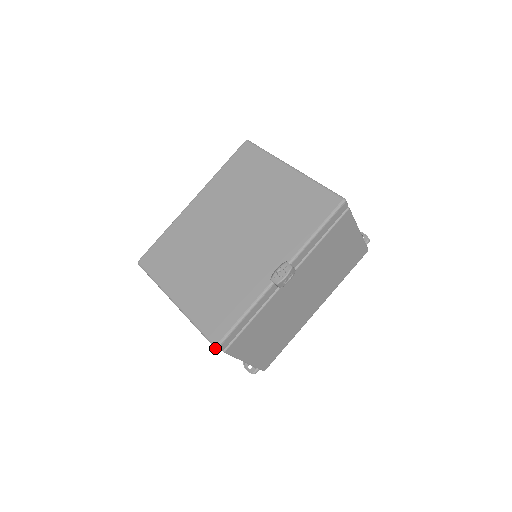
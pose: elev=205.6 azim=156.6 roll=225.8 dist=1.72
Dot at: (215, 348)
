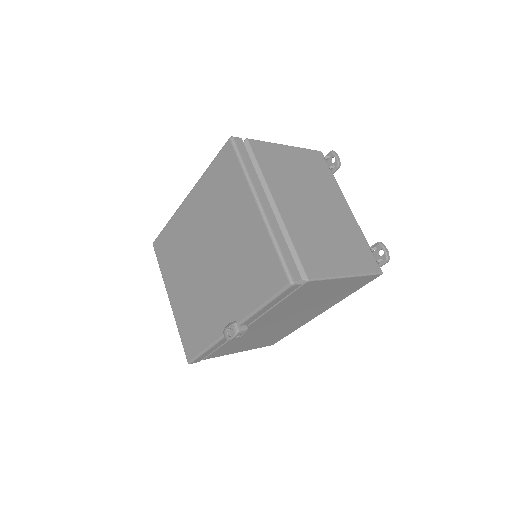
Dot at: (188, 363)
